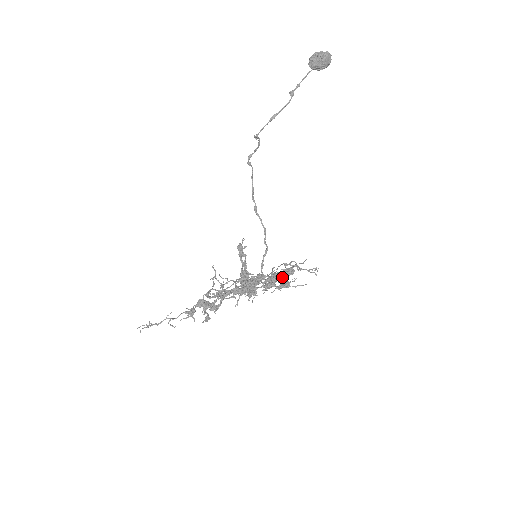
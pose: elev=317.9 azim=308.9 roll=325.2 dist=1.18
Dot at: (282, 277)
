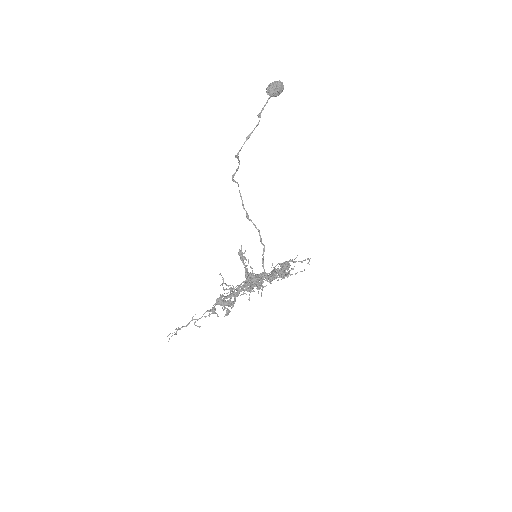
Dot at: occluded
